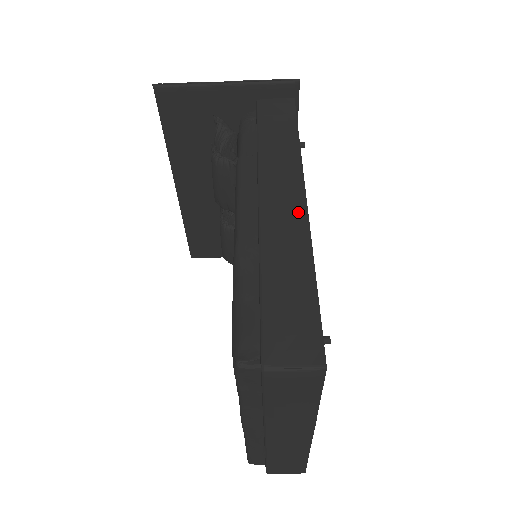
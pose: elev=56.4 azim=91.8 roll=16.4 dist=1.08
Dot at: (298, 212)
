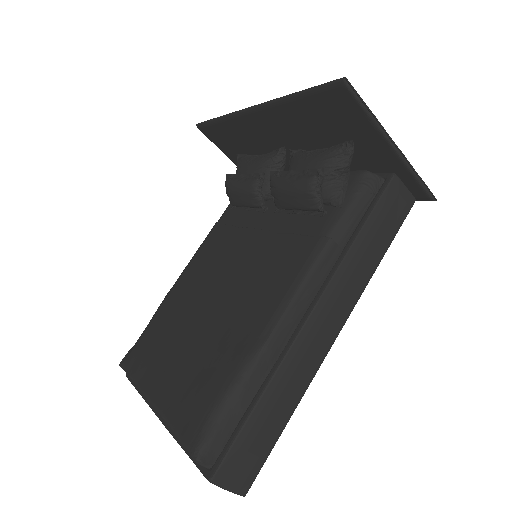
Dot at: (322, 351)
